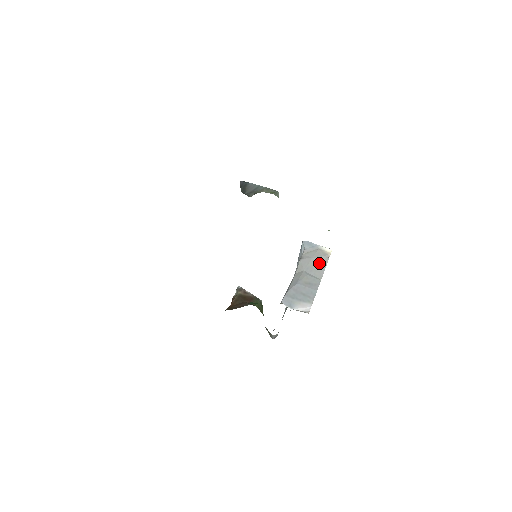
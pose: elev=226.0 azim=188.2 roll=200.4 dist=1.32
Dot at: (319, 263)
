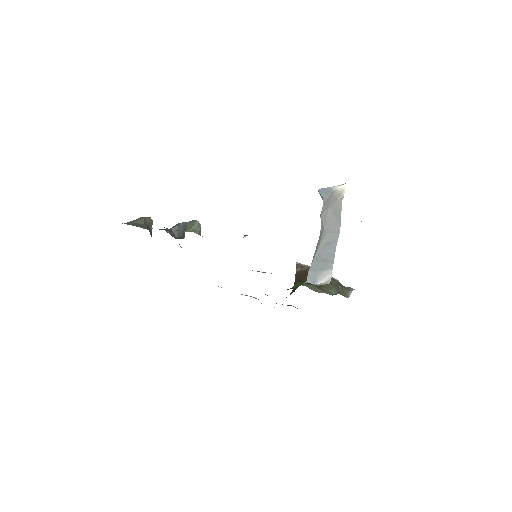
Dot at: (335, 211)
